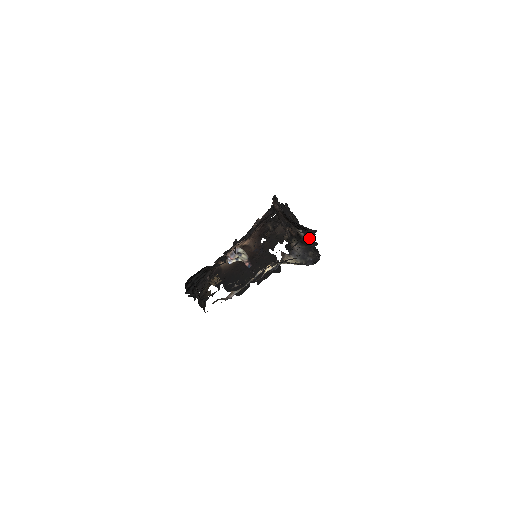
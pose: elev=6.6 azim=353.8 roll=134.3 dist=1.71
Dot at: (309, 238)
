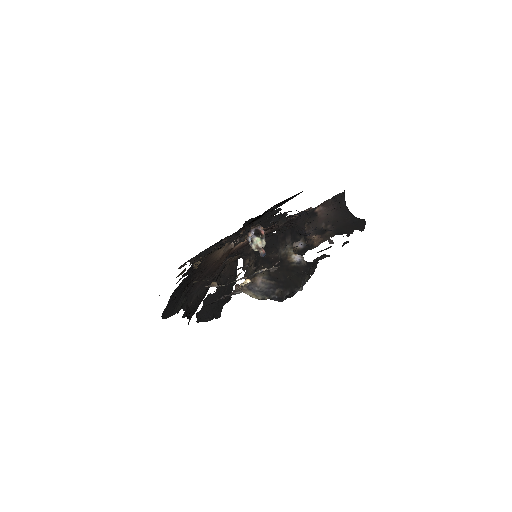
Dot at: (323, 256)
